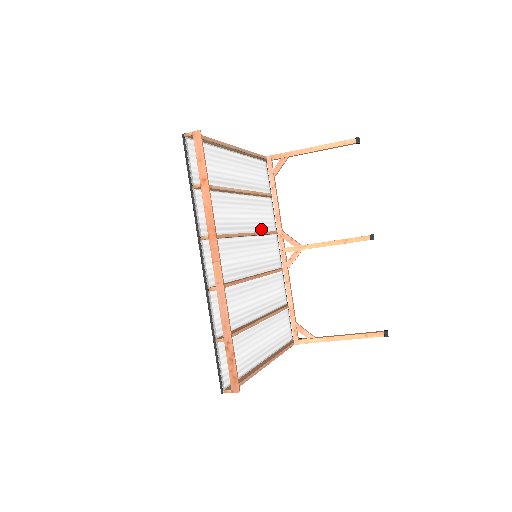
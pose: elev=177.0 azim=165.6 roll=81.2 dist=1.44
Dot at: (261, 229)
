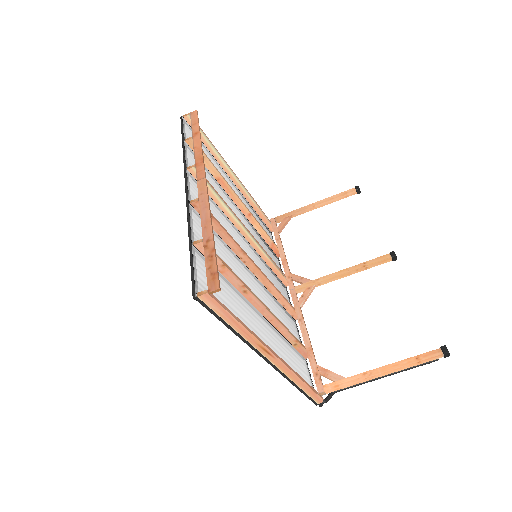
Dot at: occluded
